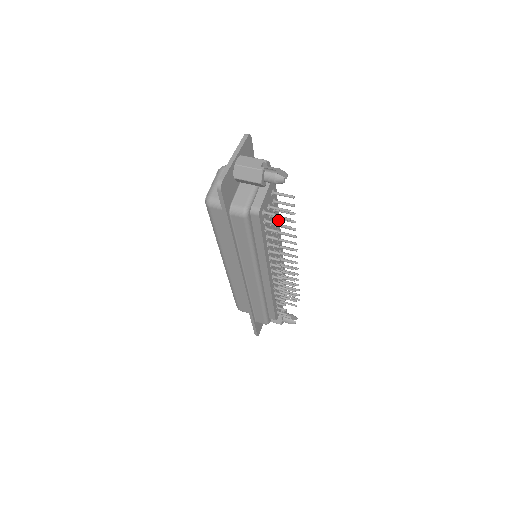
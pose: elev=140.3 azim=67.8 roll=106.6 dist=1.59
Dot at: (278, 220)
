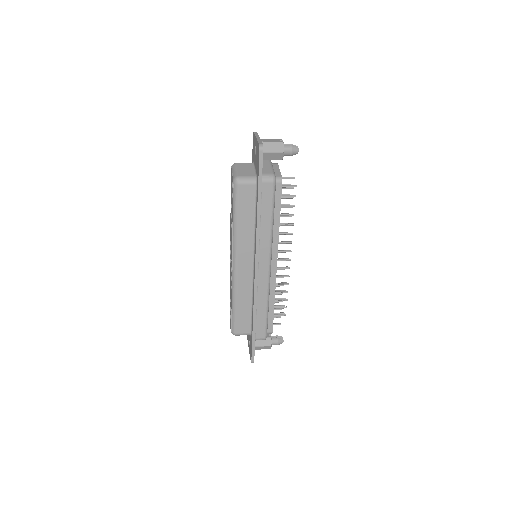
Dot at: occluded
